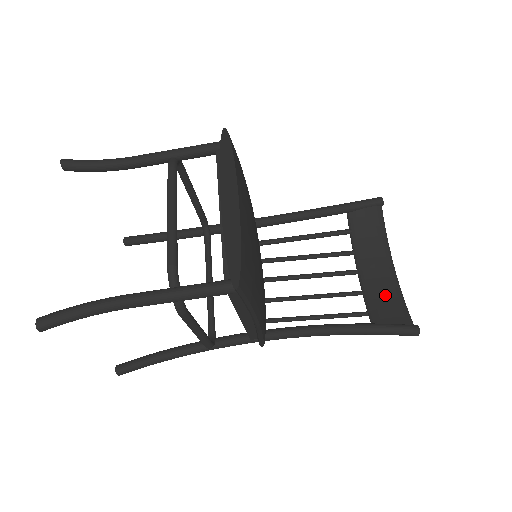
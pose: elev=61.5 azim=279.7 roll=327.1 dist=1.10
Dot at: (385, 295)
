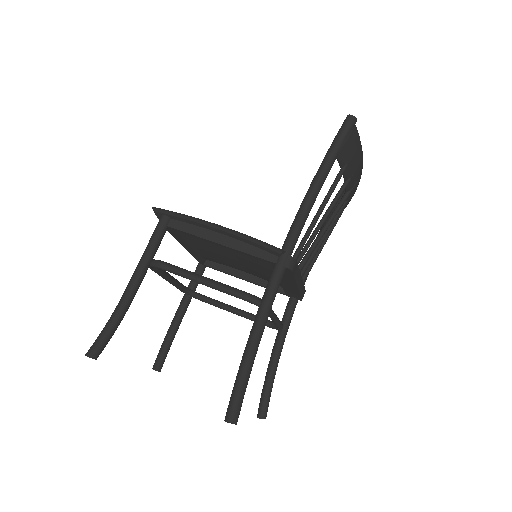
Dot at: occluded
